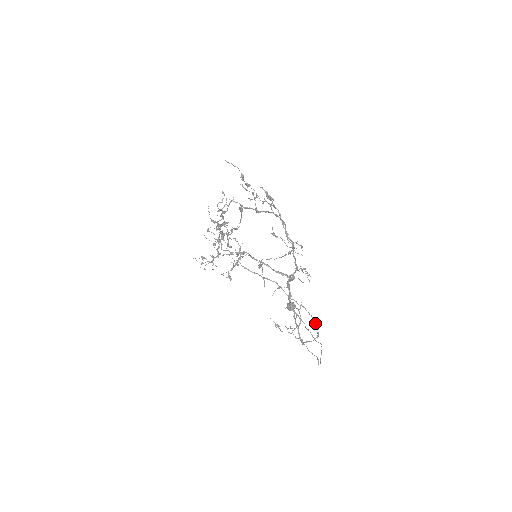
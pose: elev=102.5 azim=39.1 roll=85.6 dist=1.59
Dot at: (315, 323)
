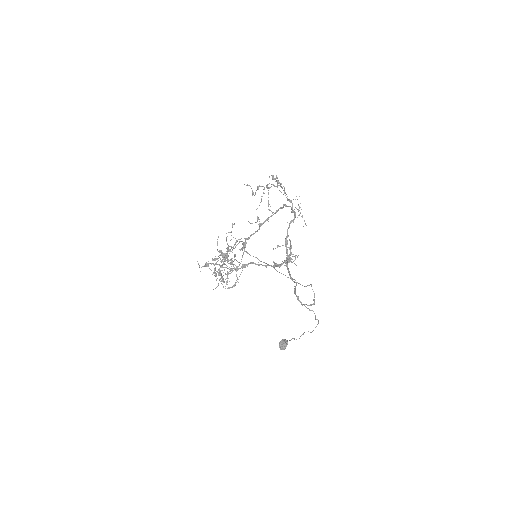
Dot at: (311, 286)
